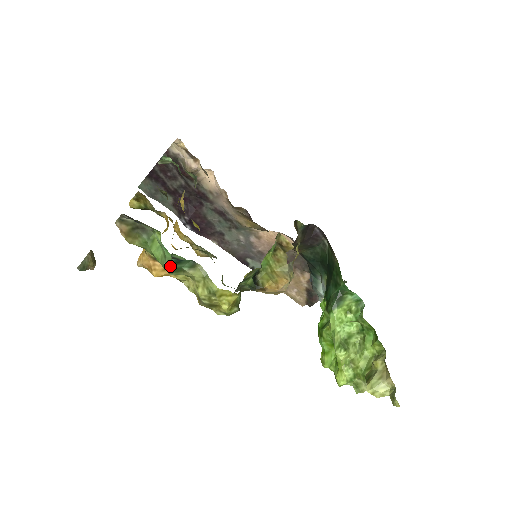
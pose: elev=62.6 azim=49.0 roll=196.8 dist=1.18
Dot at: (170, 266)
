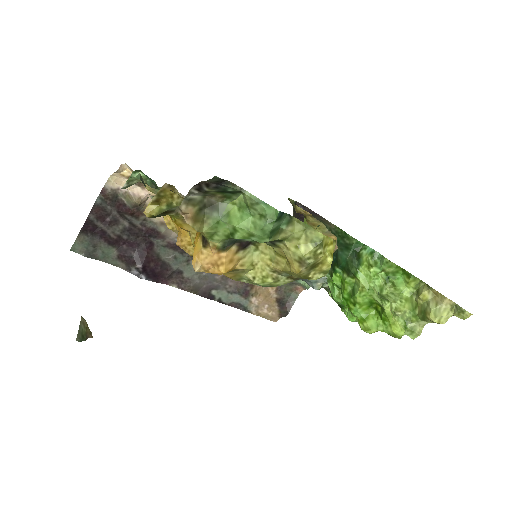
Dot at: (273, 225)
